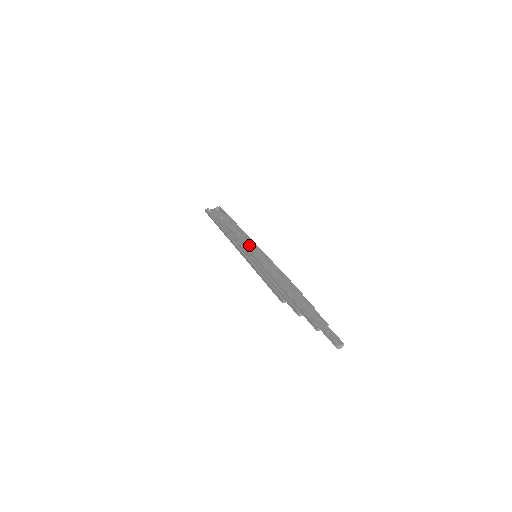
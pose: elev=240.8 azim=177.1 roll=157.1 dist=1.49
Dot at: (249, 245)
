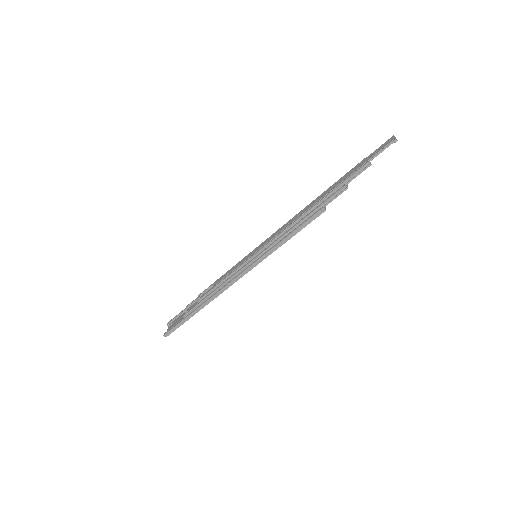
Dot at: (240, 263)
